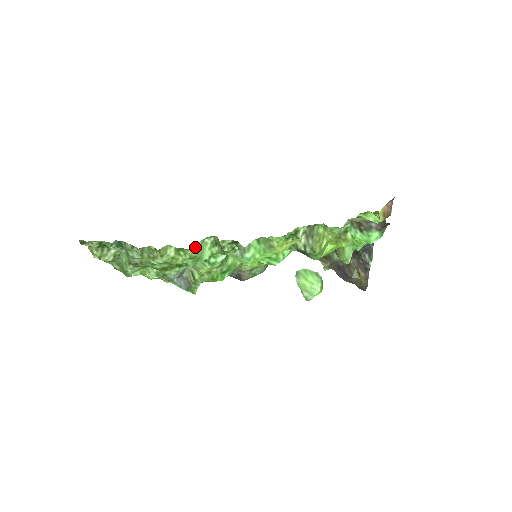
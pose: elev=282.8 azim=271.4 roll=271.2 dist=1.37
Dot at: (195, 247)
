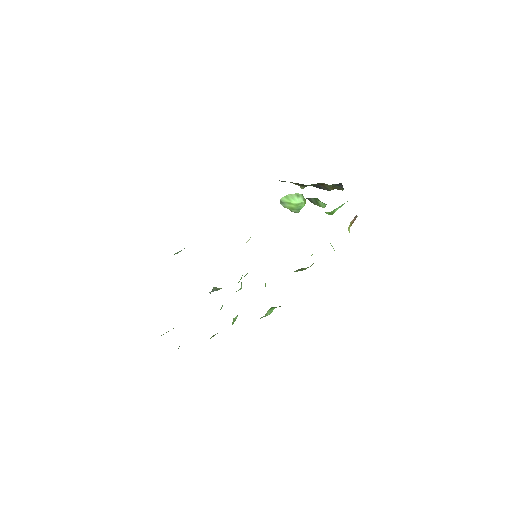
Dot at: occluded
